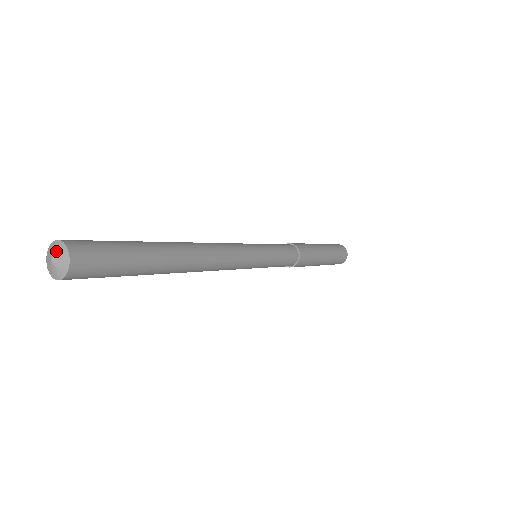
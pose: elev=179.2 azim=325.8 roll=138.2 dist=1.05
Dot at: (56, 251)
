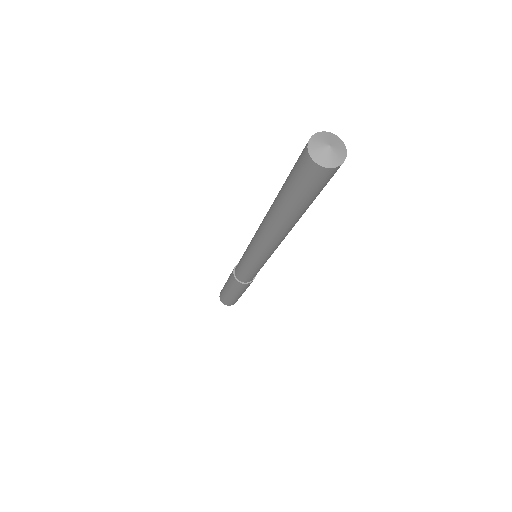
Dot at: (330, 139)
